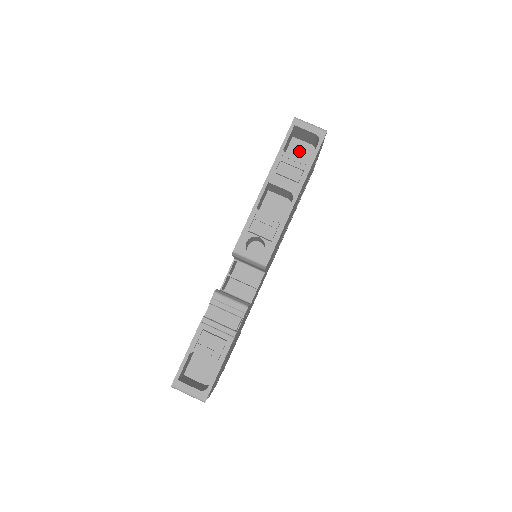
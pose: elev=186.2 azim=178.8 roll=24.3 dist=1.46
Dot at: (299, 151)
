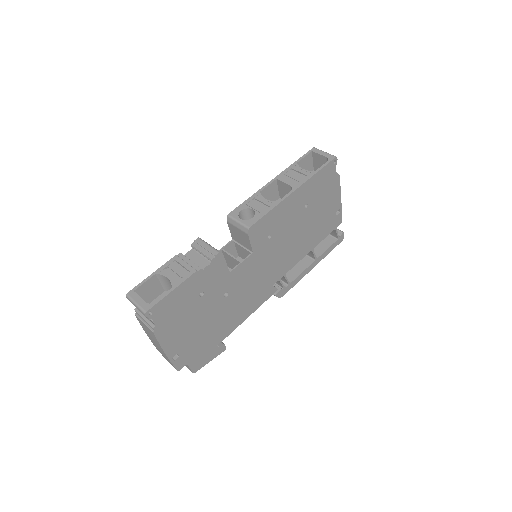
Dot at: occluded
